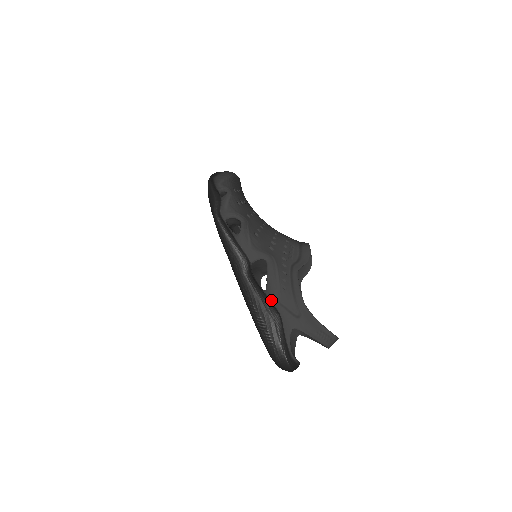
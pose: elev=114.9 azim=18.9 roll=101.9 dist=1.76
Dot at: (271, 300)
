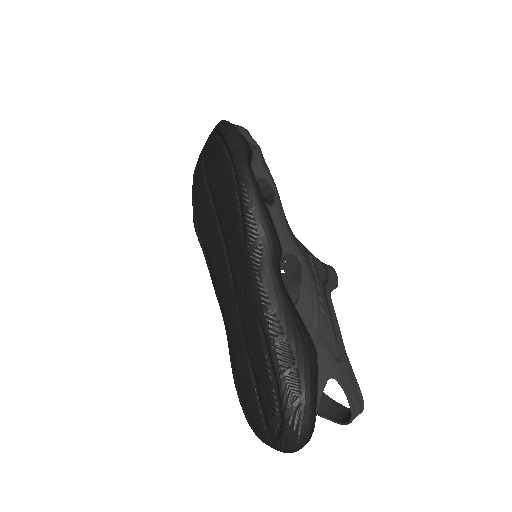
Dot at: (304, 321)
